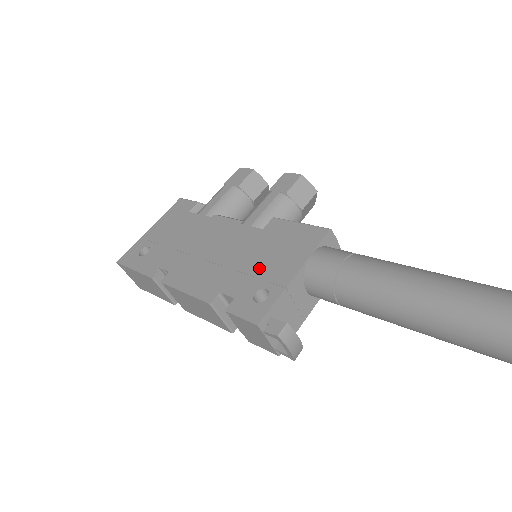
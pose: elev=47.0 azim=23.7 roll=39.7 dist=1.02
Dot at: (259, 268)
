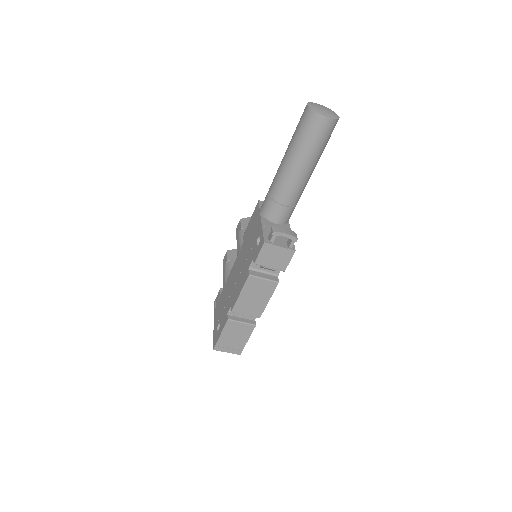
Dot at: (252, 243)
